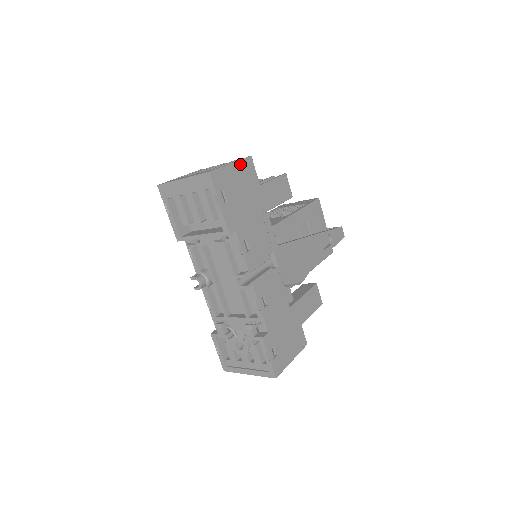
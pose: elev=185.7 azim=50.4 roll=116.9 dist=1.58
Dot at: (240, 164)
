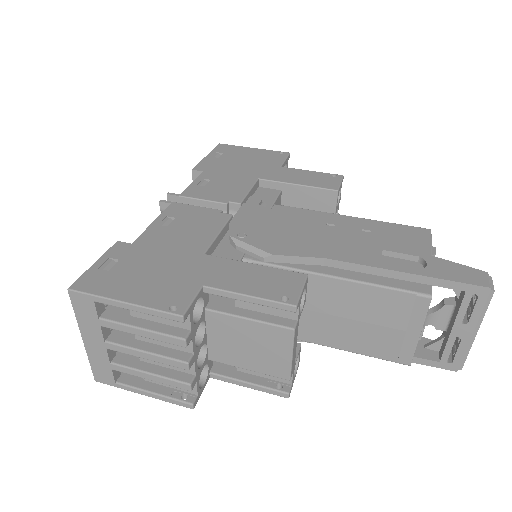
Dot at: (266, 151)
